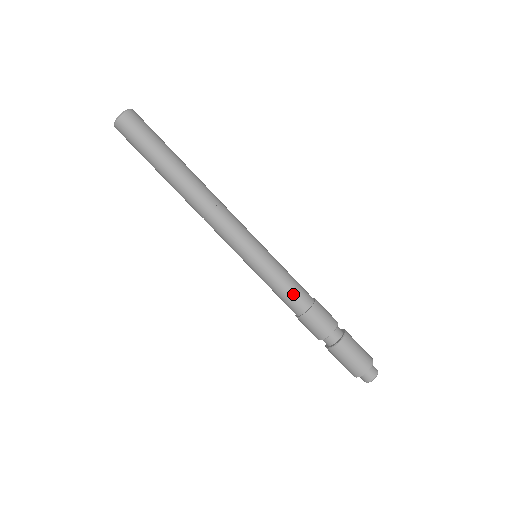
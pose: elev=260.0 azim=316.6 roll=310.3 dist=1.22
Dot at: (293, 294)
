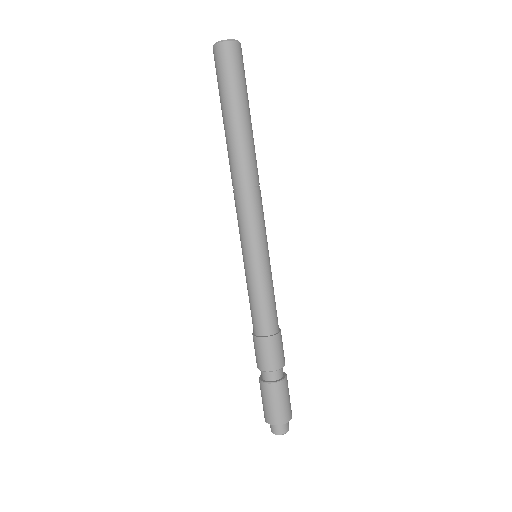
Dot at: (275, 310)
